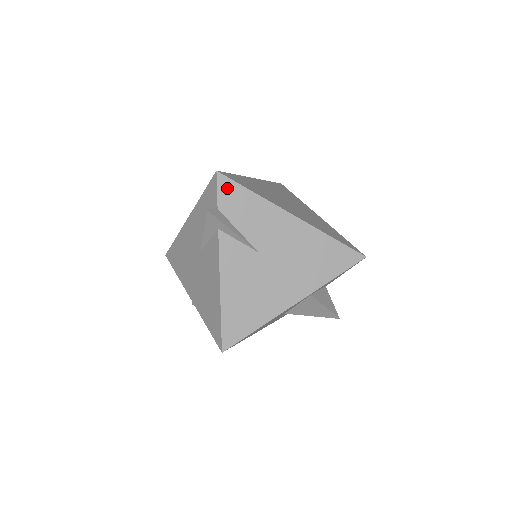
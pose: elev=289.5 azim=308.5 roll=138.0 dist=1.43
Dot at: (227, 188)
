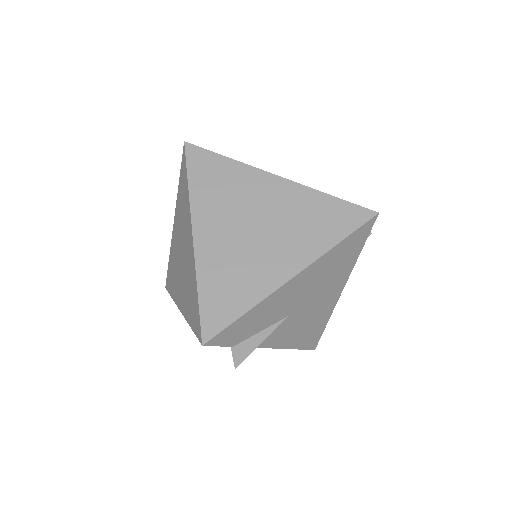
Dot at: (224, 337)
